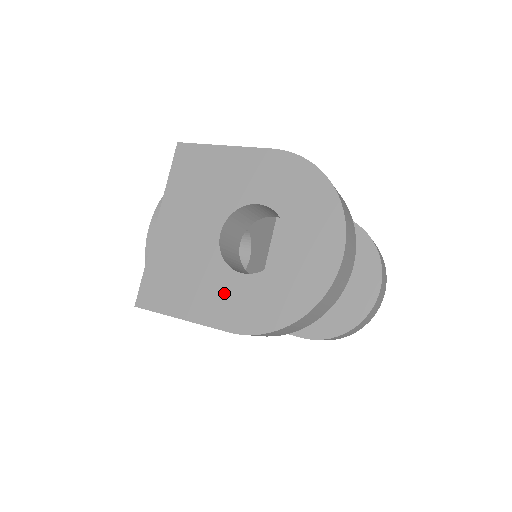
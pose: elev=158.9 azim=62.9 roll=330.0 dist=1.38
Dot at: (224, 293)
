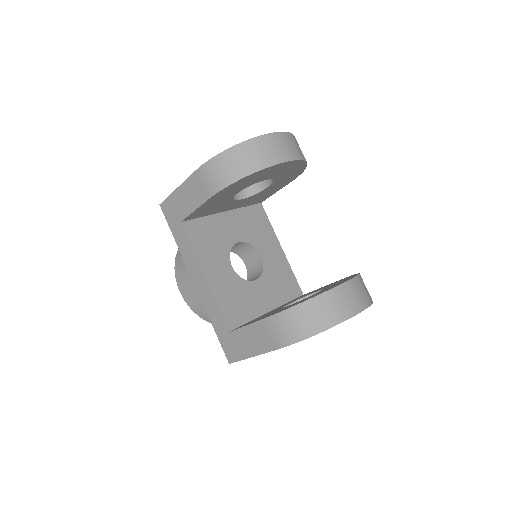
Dot at: occluded
